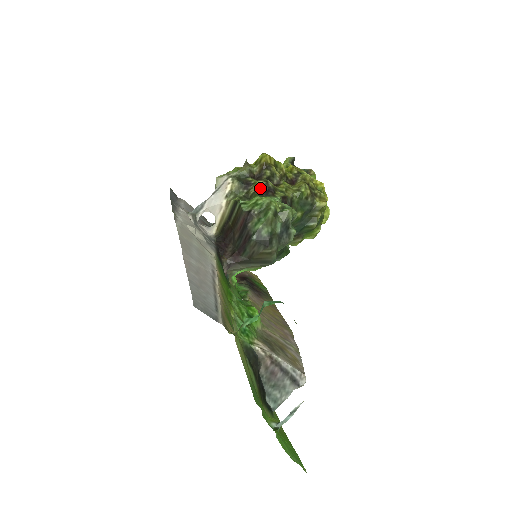
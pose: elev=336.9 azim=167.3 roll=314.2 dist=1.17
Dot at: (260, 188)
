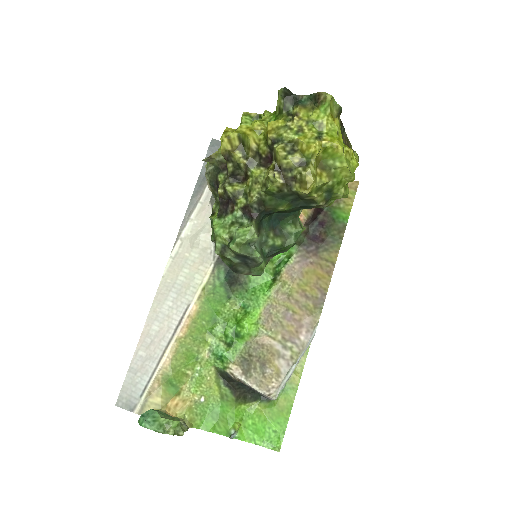
Dot at: (221, 199)
